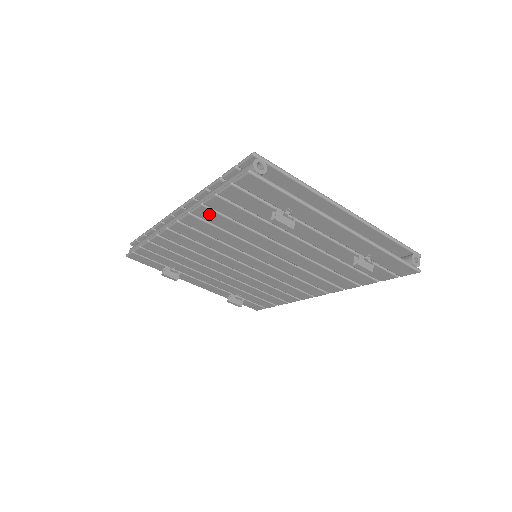
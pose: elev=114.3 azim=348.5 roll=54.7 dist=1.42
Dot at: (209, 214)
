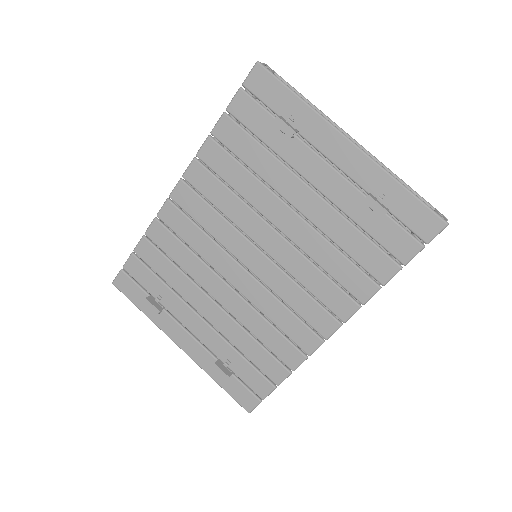
Dot at: (214, 152)
